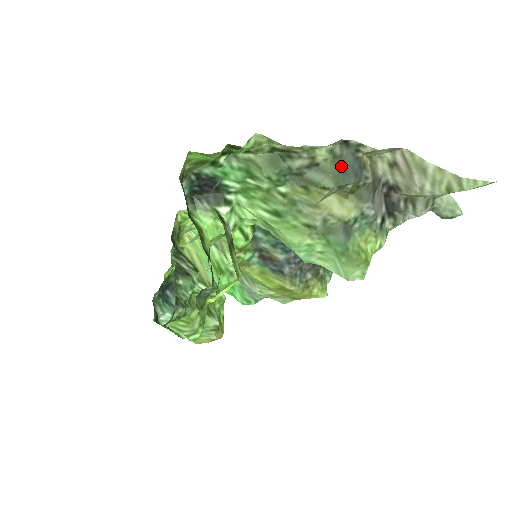
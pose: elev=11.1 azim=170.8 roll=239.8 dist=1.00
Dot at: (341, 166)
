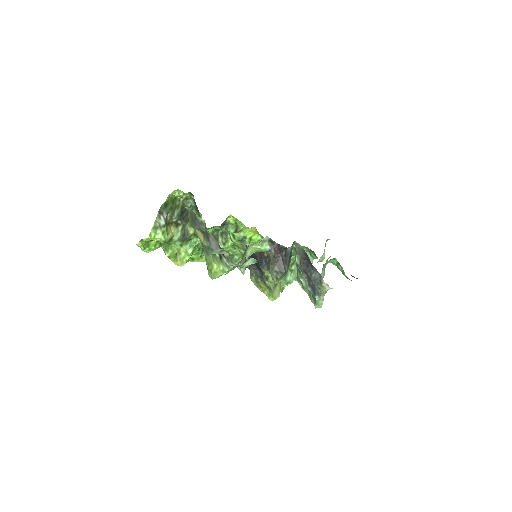
Dot at: (192, 218)
